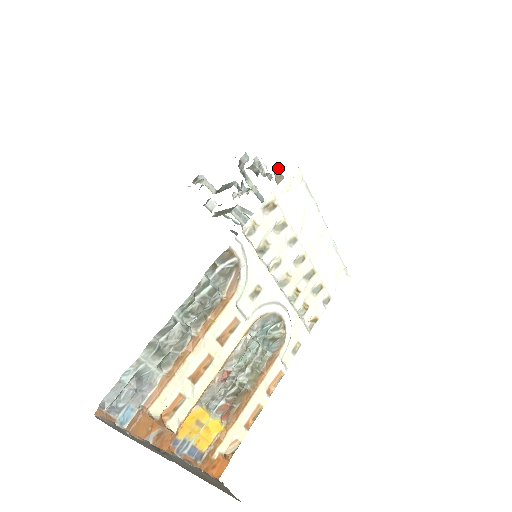
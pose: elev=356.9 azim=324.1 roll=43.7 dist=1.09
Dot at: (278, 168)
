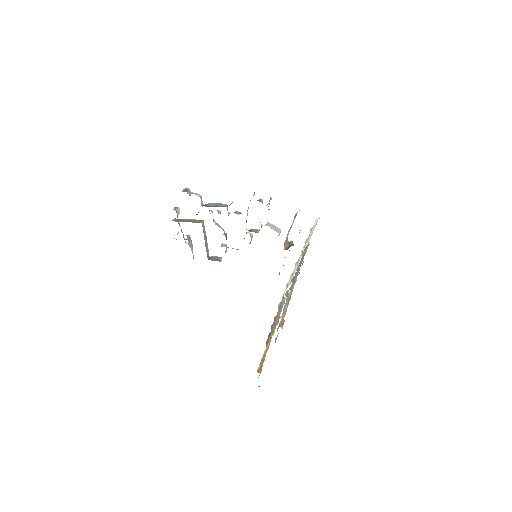
Dot at: occluded
